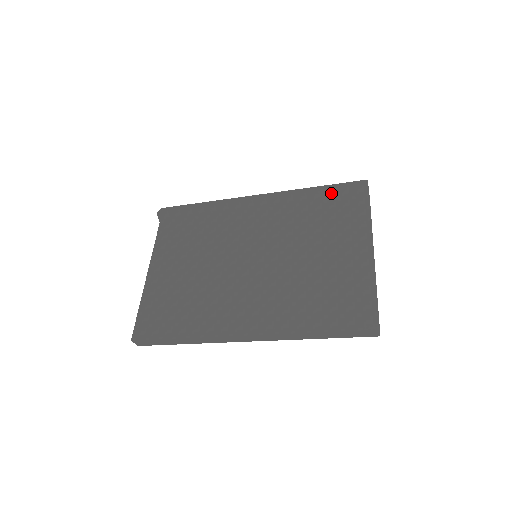
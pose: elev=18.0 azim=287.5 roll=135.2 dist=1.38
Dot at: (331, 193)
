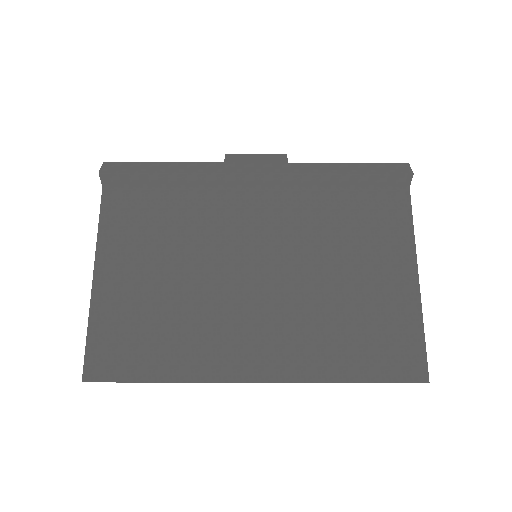
Dot at: (363, 178)
